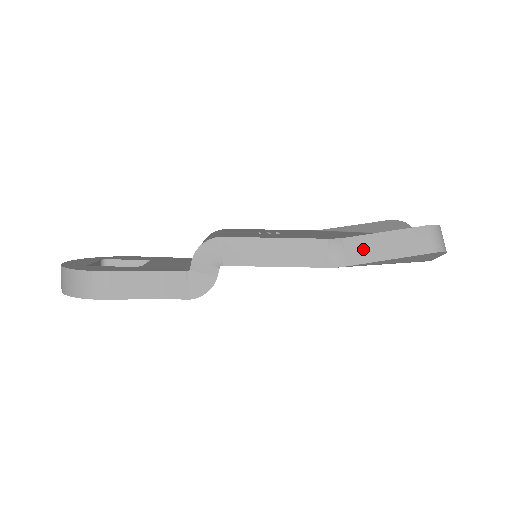
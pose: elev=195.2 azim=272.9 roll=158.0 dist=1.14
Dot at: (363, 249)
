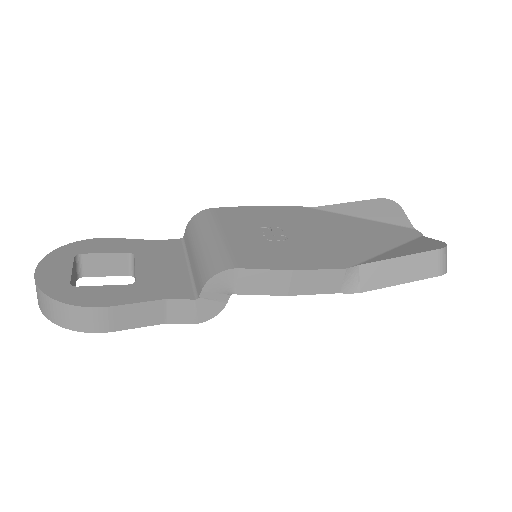
Dot at: (376, 275)
